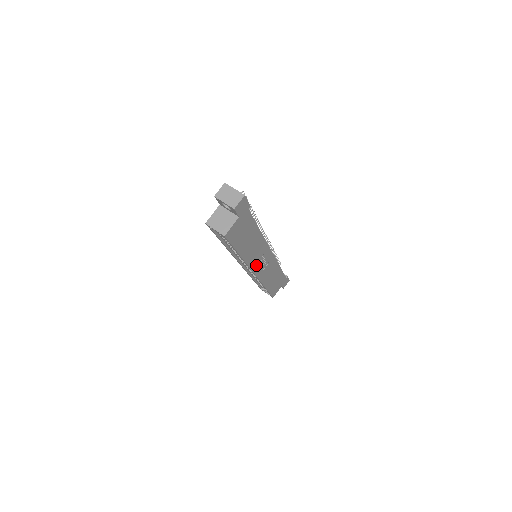
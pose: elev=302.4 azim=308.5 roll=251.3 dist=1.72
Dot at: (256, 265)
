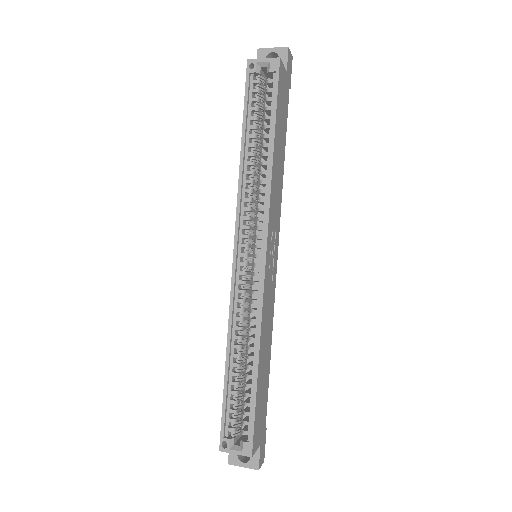
Dot at: (270, 236)
